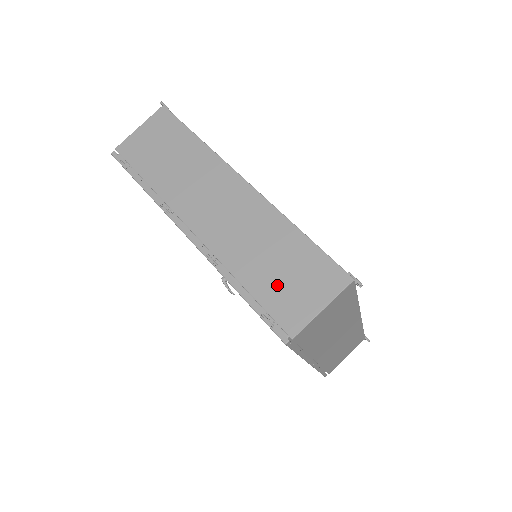
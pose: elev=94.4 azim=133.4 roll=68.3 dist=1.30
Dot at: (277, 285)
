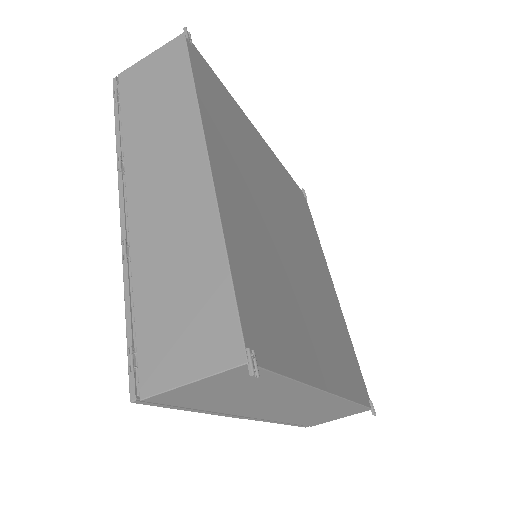
Dot at: (164, 318)
